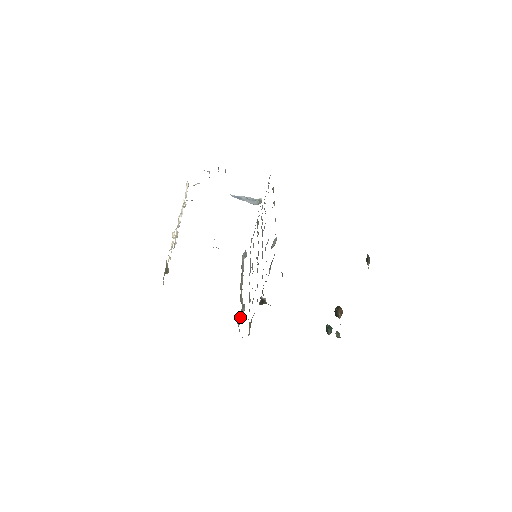
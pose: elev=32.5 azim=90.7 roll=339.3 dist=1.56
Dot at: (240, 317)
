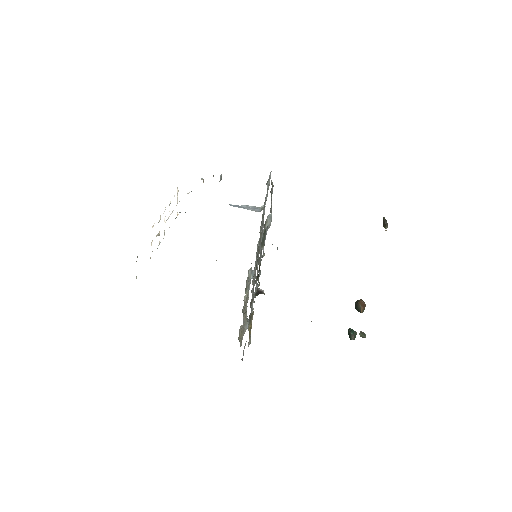
Dot at: (242, 332)
